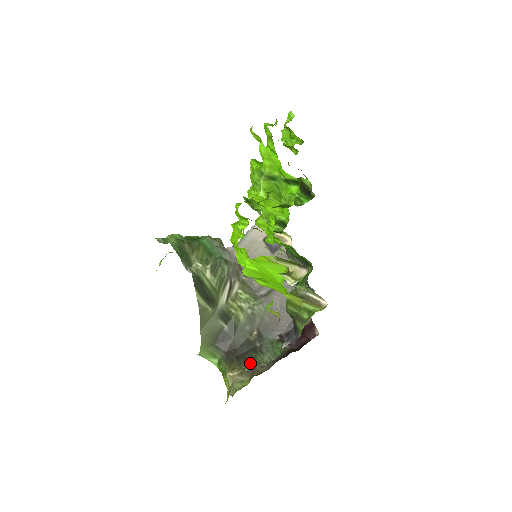
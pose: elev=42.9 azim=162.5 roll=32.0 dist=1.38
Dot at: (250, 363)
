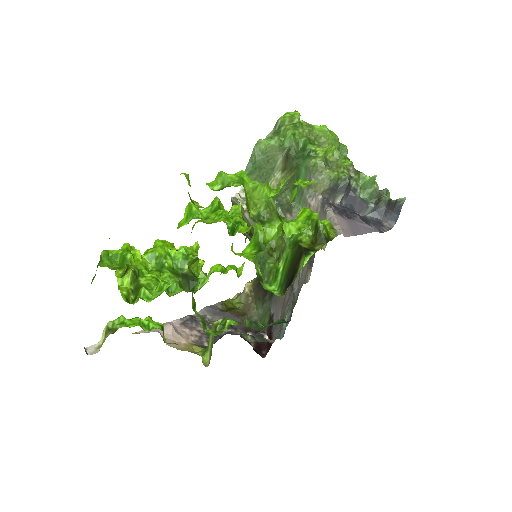
Dot at: (255, 298)
